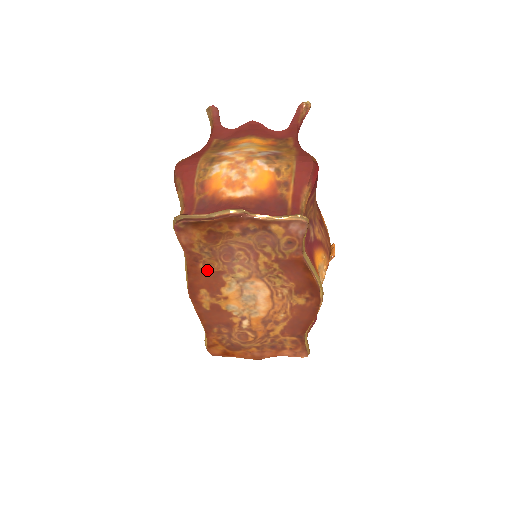
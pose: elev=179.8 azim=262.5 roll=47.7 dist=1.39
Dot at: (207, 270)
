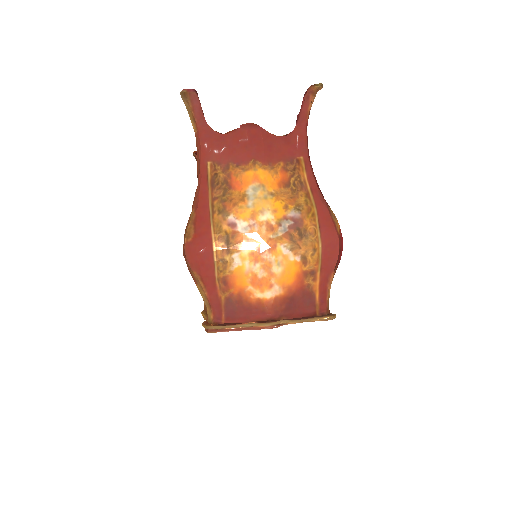
Dot at: occluded
